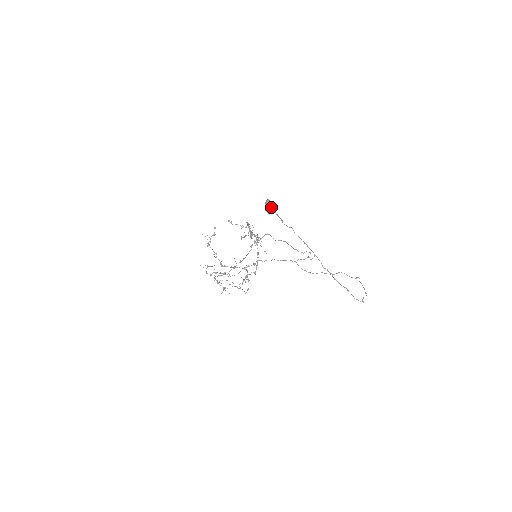
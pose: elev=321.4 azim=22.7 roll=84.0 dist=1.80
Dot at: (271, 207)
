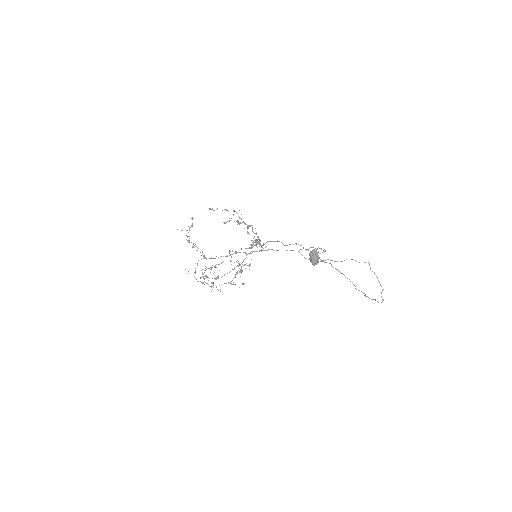
Dot at: (318, 259)
